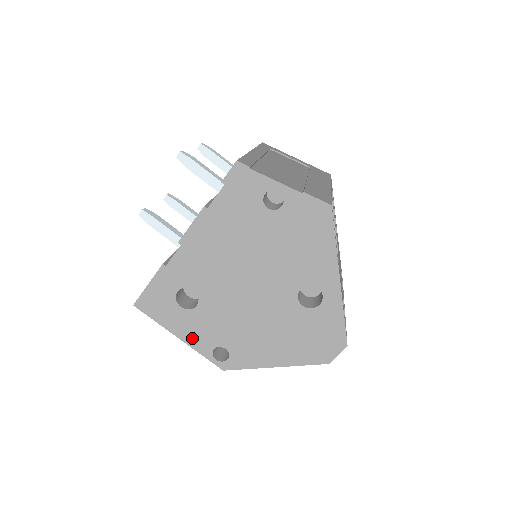
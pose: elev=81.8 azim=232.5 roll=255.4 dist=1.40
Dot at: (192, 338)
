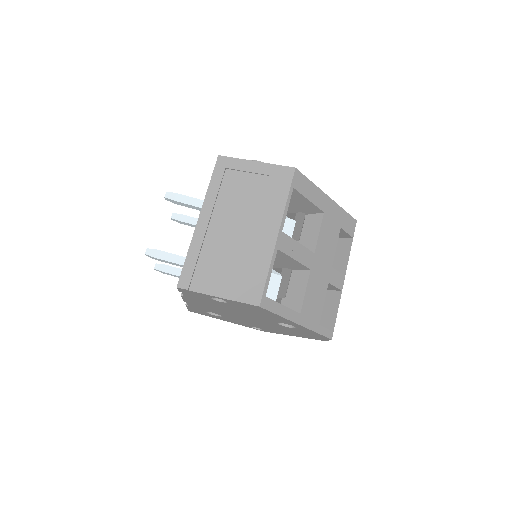
Dot at: (234, 322)
